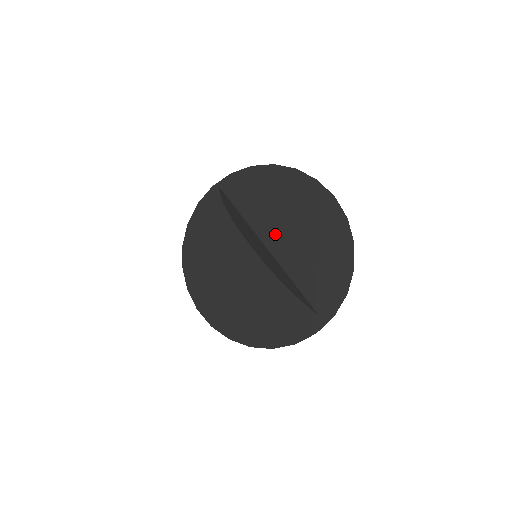
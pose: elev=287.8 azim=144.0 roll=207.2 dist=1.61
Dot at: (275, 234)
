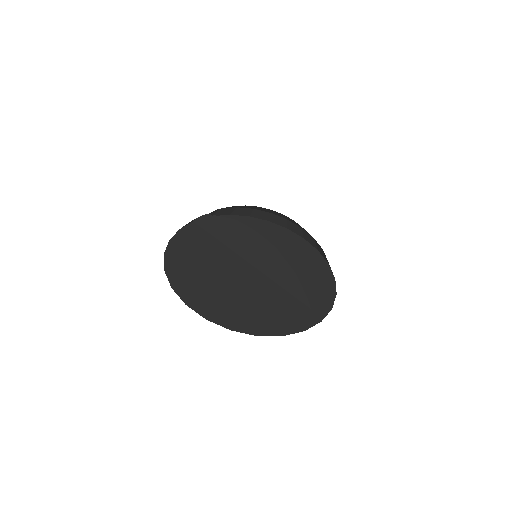
Dot at: occluded
